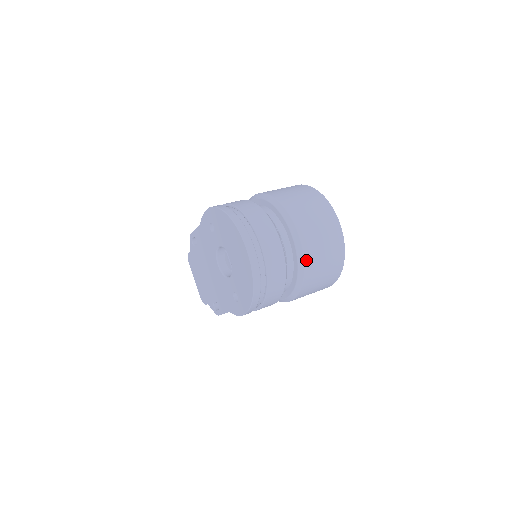
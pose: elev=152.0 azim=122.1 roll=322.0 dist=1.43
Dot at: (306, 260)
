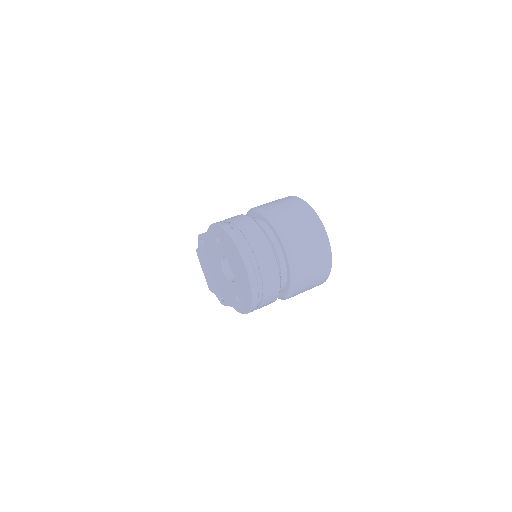
Dot at: (297, 273)
